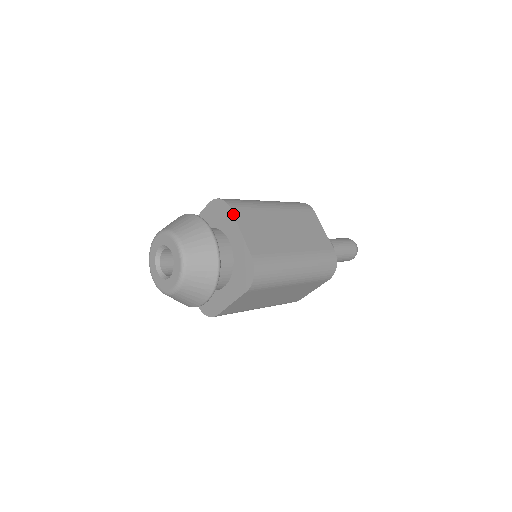
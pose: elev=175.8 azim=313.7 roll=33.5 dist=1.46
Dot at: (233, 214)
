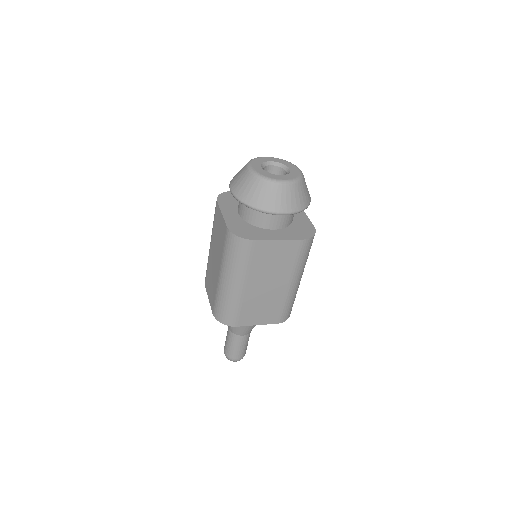
Dot at: occluded
